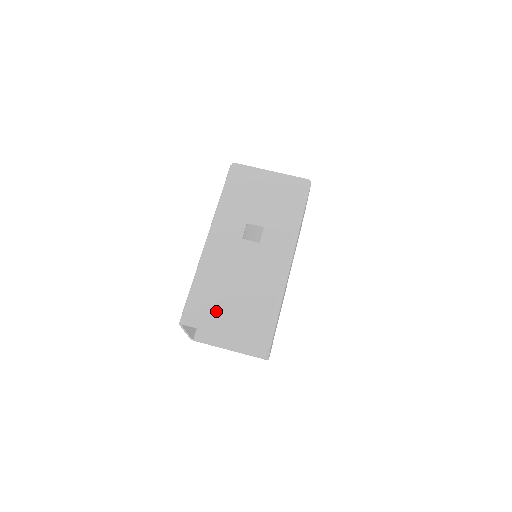
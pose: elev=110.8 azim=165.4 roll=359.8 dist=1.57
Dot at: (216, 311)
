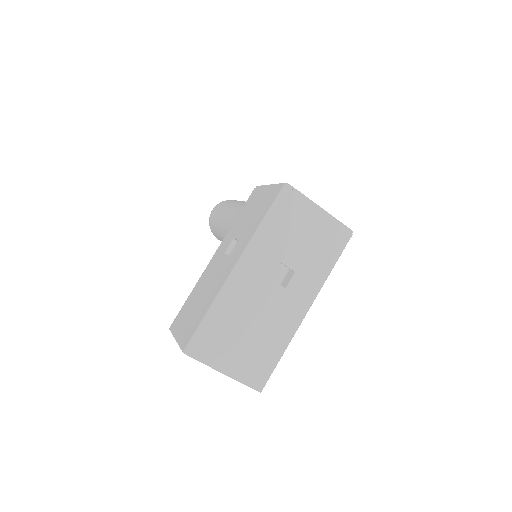
Dot at: (224, 349)
